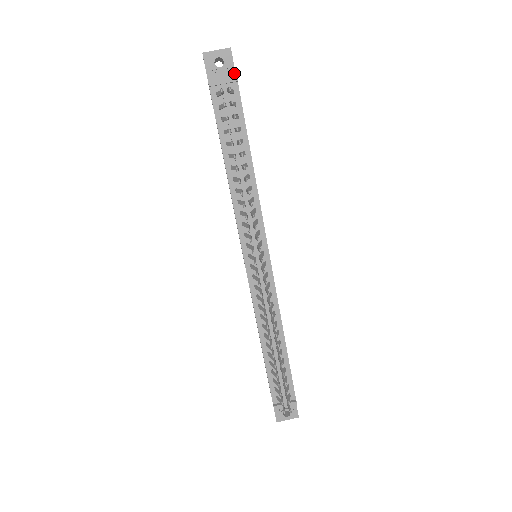
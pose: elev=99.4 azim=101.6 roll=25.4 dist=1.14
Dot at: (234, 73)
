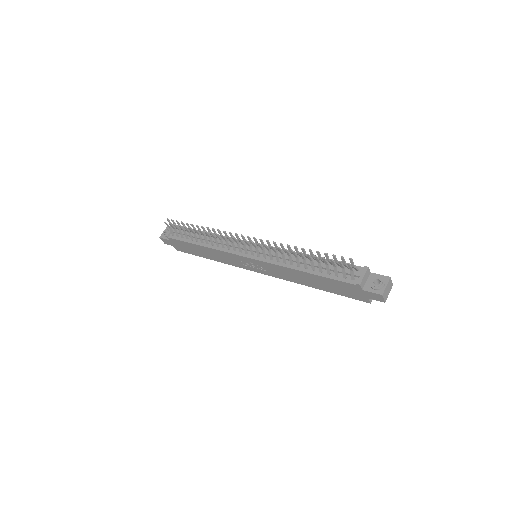
Dot at: occluded
